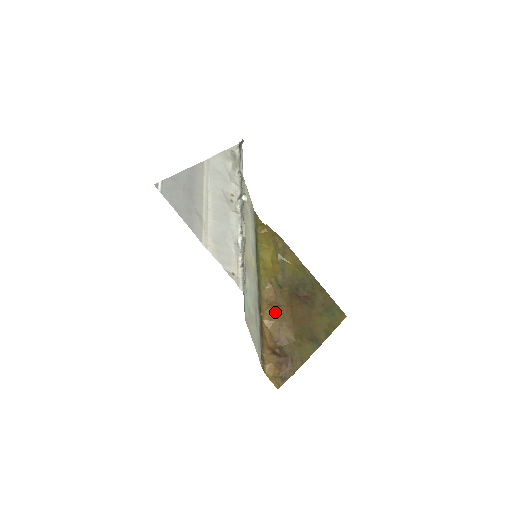
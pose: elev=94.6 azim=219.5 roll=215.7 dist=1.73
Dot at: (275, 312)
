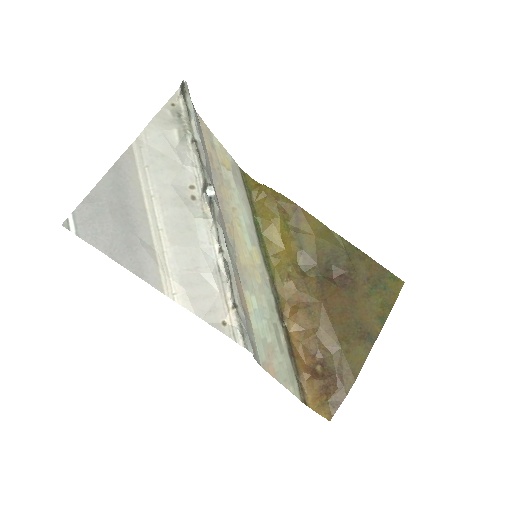
Dot at: (303, 317)
